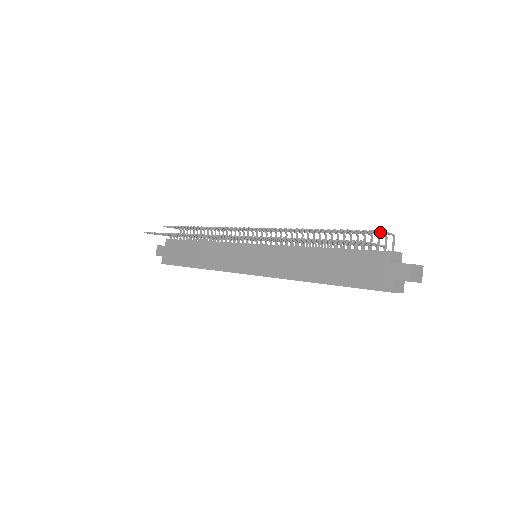
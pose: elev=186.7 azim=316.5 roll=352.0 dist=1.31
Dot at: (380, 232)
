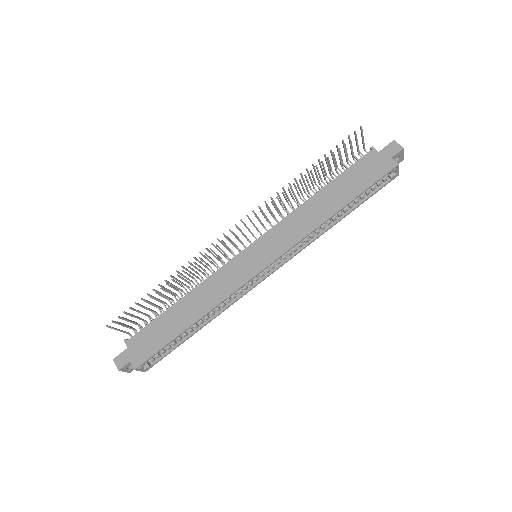
Dot at: occluded
